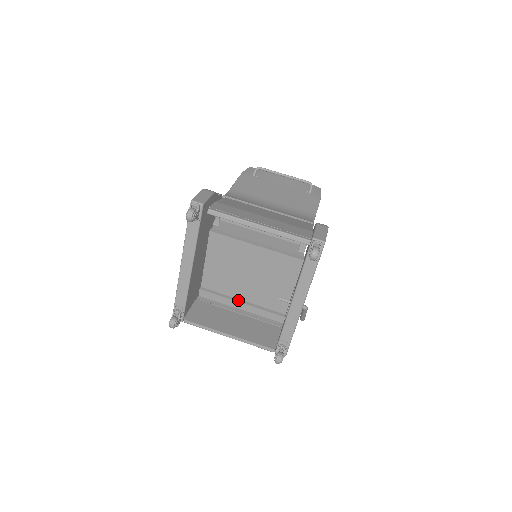
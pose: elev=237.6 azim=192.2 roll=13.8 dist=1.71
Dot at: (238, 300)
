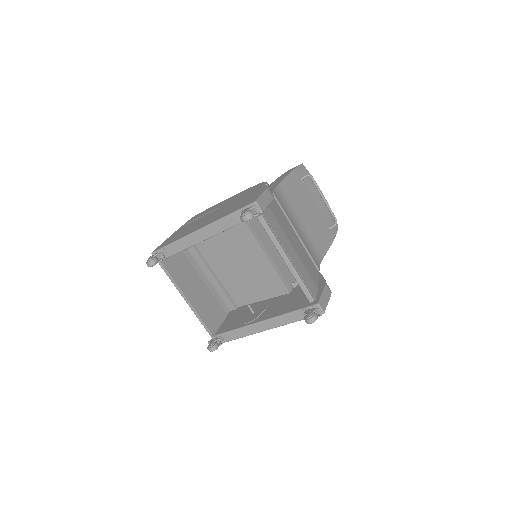
Dot at: (211, 270)
